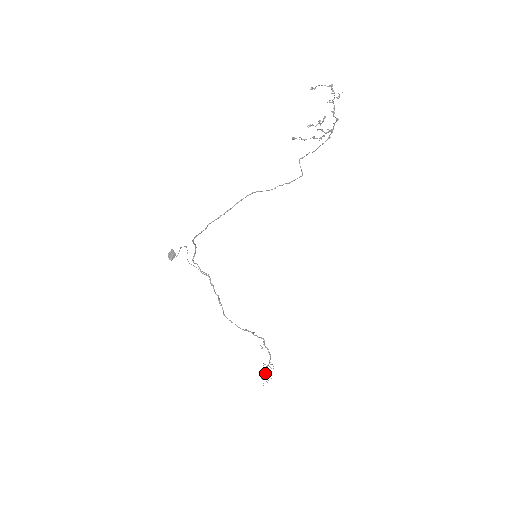
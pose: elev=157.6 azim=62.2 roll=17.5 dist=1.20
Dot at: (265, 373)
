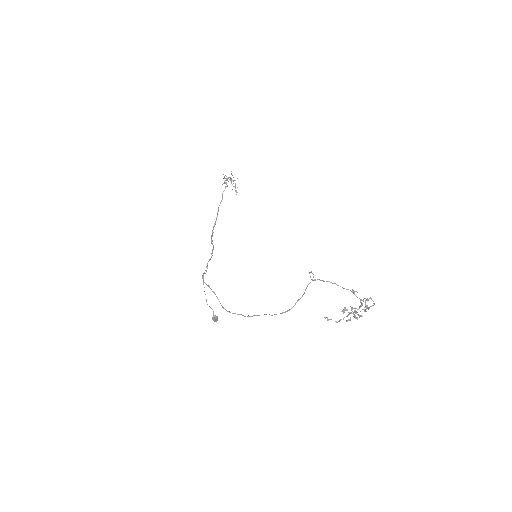
Dot at: occluded
